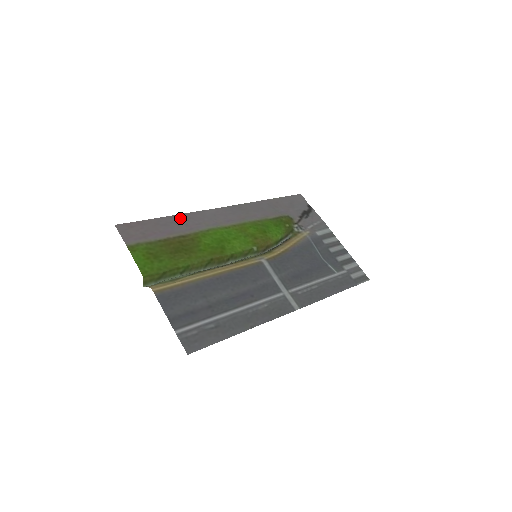
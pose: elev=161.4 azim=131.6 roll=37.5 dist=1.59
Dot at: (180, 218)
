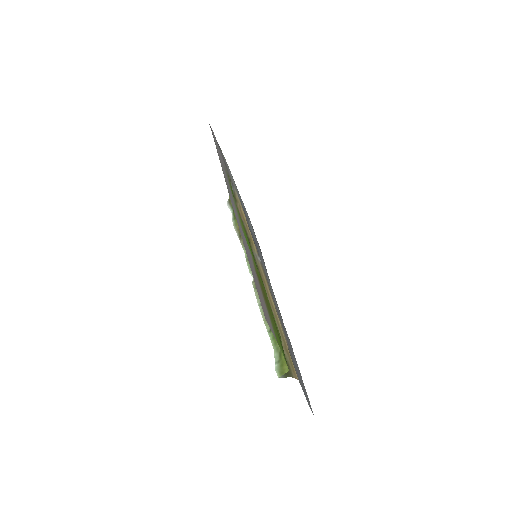
Dot at: (246, 248)
